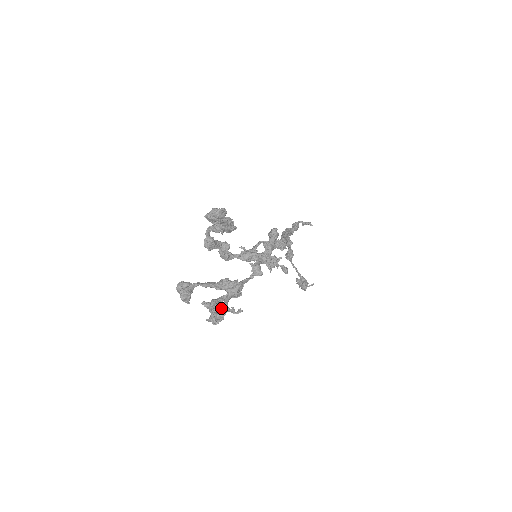
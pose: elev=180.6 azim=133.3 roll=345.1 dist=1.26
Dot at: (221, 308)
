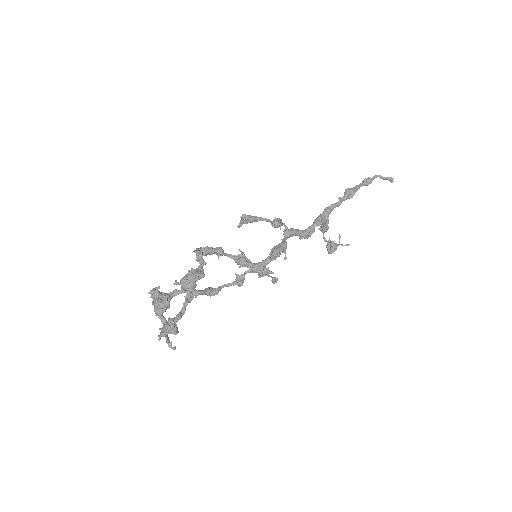
Dot at: occluded
